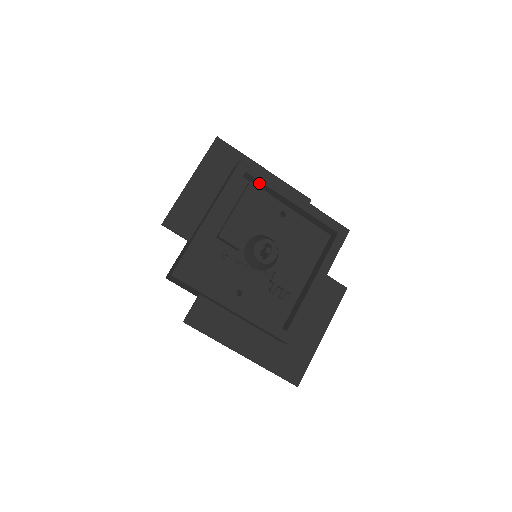
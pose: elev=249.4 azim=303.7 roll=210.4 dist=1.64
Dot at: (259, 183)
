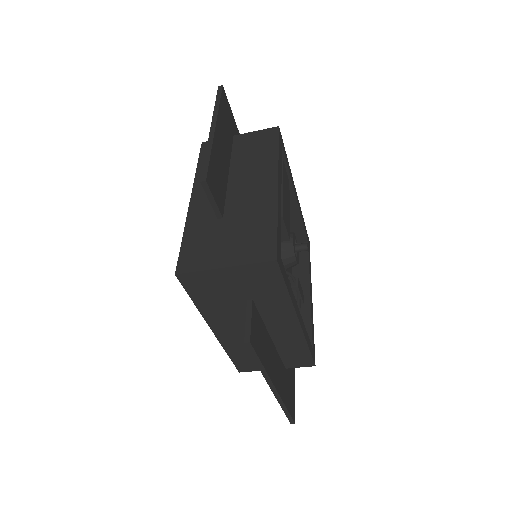
Dot at: occluded
